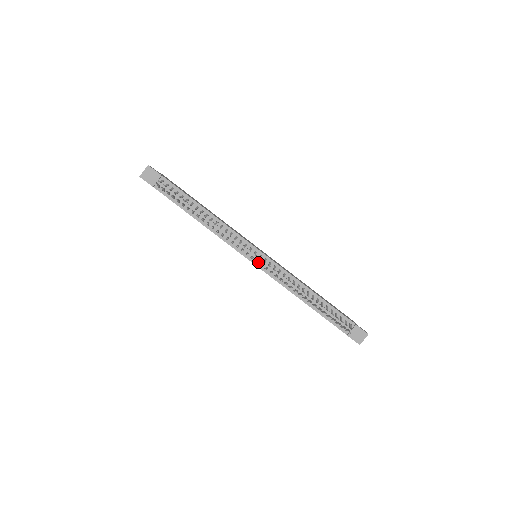
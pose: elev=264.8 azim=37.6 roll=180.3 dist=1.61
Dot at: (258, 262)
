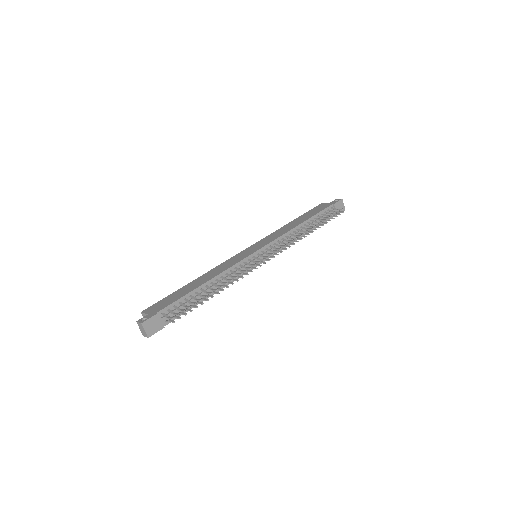
Dot at: occluded
